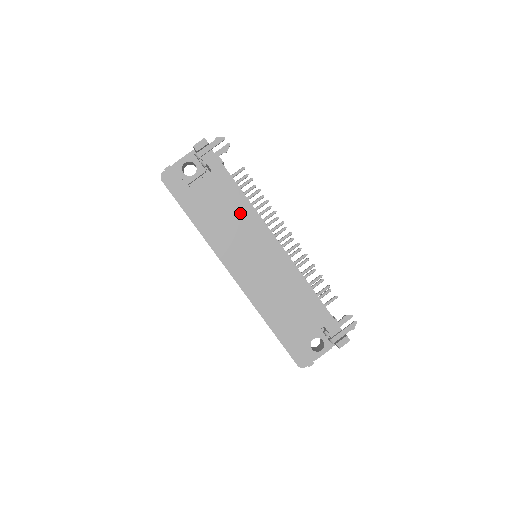
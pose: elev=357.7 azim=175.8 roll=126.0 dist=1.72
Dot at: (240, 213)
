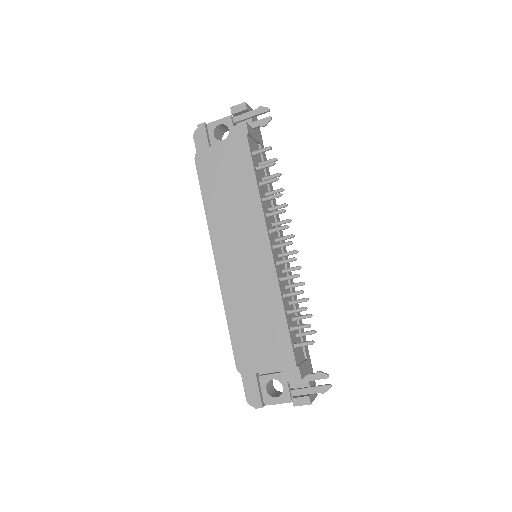
Dot at: (243, 196)
